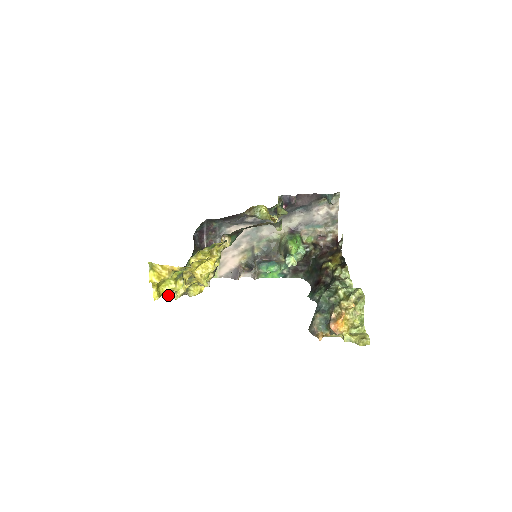
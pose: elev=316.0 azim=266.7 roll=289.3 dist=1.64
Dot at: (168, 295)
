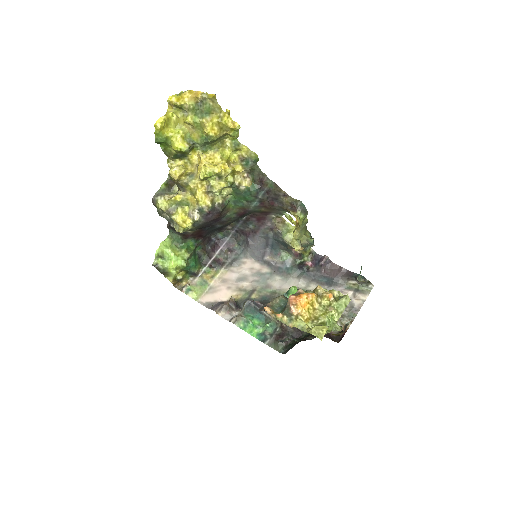
Dot at: (157, 195)
